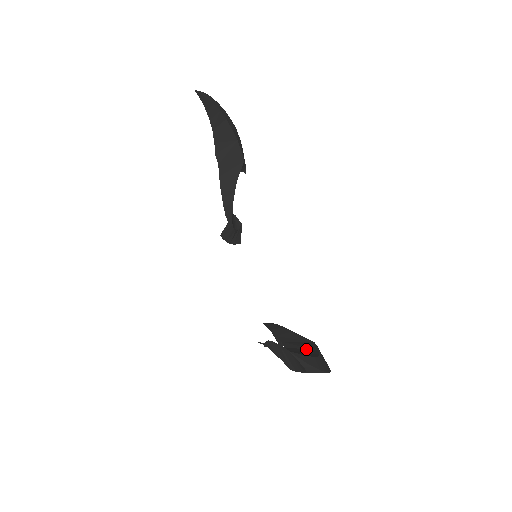
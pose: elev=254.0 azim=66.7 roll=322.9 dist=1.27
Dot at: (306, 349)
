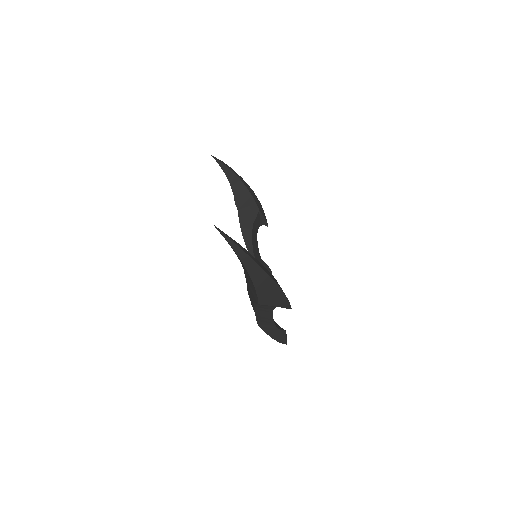
Dot at: occluded
